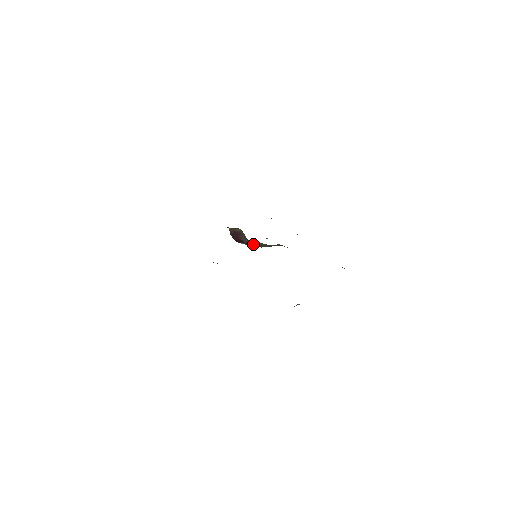
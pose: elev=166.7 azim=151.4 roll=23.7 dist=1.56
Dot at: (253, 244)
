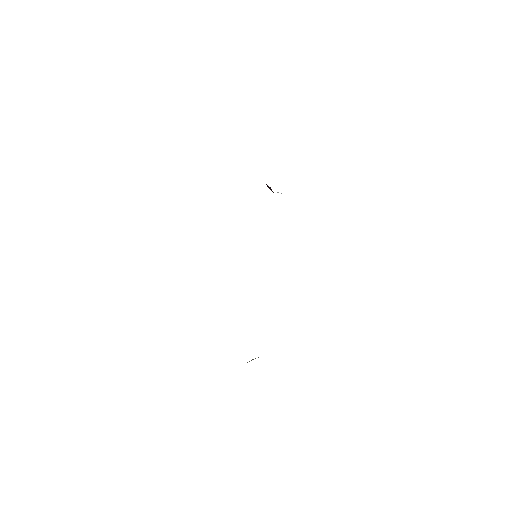
Dot at: occluded
